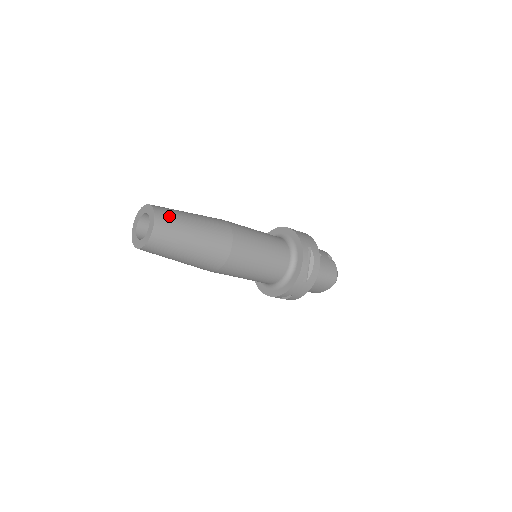
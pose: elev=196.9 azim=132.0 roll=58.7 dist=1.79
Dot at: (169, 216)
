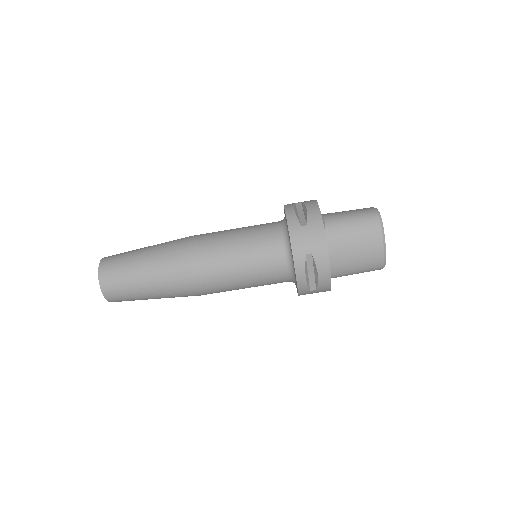
Dot at: occluded
